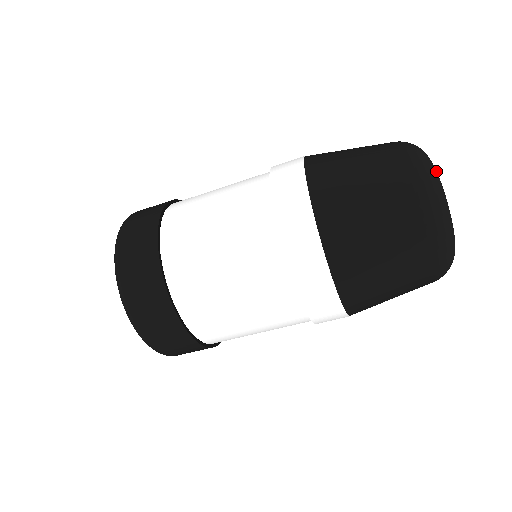
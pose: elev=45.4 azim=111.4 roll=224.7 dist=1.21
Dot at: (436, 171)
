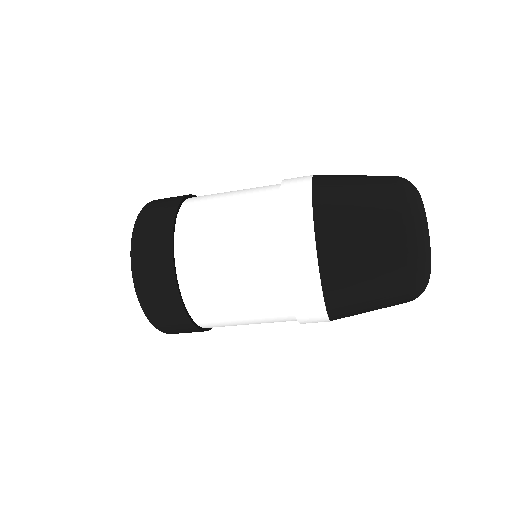
Dot at: (422, 201)
